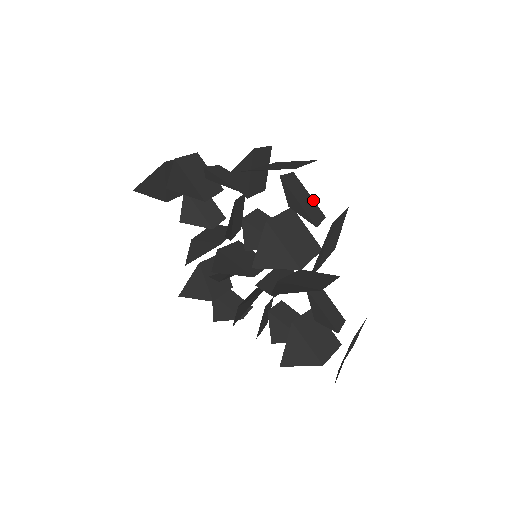
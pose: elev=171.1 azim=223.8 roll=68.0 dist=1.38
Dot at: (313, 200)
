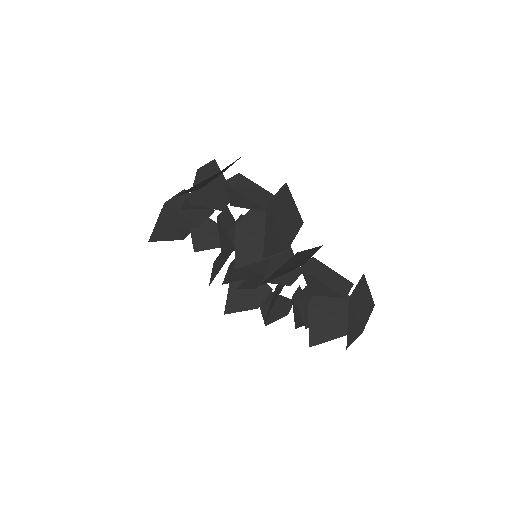
Dot at: (264, 189)
